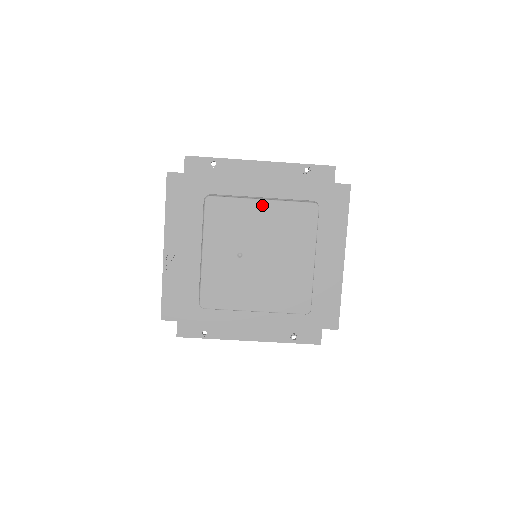
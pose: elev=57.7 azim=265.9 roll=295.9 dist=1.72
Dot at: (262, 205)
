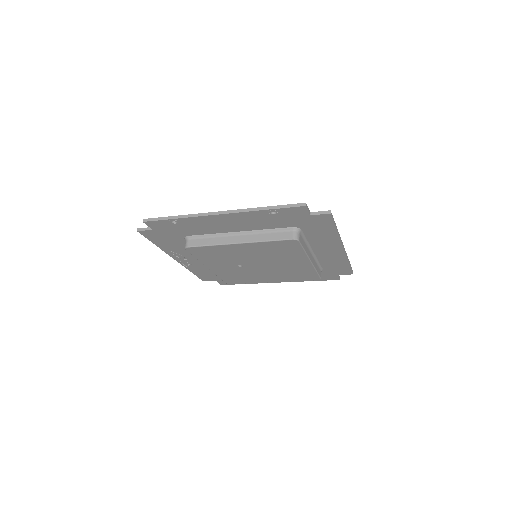
Dot at: (240, 246)
